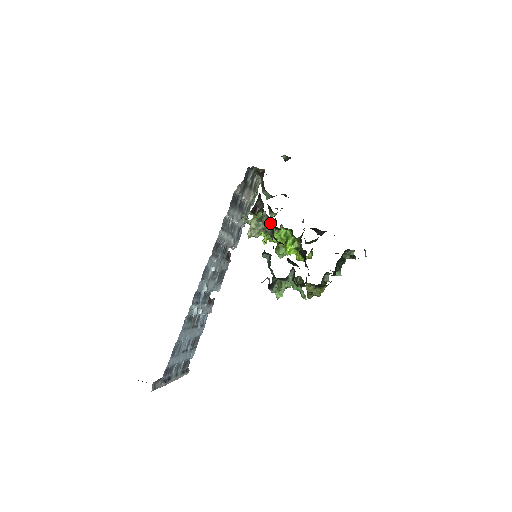
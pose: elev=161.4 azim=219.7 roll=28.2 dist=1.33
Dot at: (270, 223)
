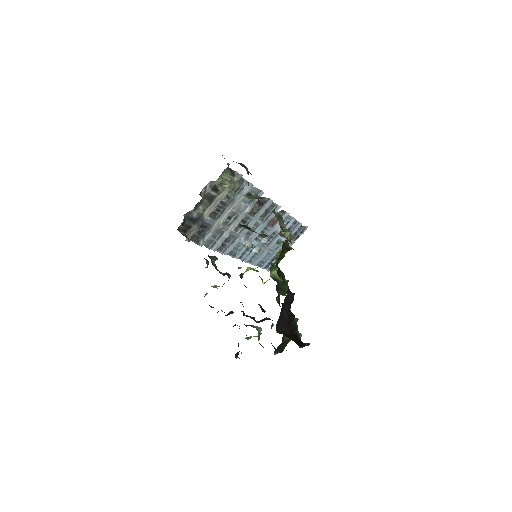
Dot at: occluded
